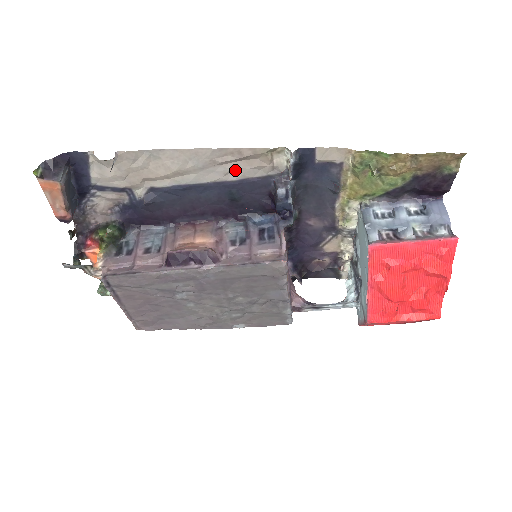
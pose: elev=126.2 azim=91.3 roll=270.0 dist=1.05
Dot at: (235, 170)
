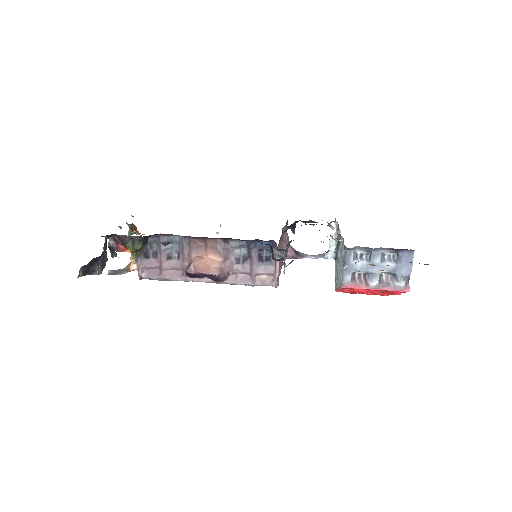
Dot at: occluded
